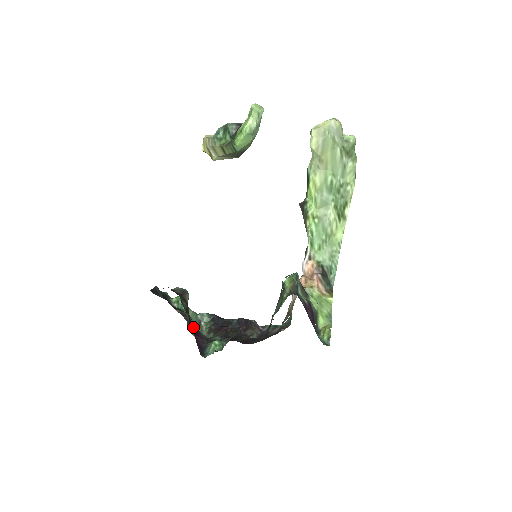
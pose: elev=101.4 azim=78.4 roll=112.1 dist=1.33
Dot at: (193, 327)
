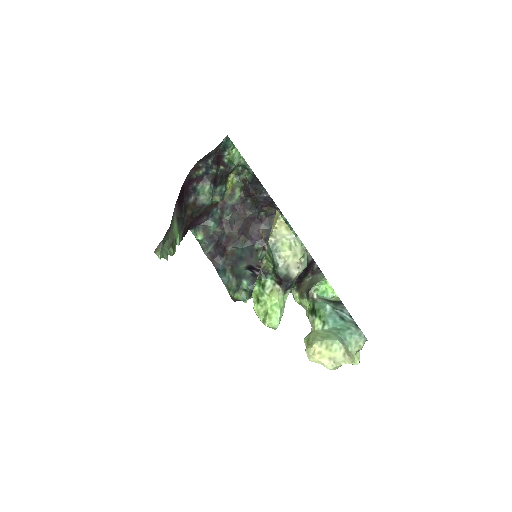
Dot at: (197, 217)
